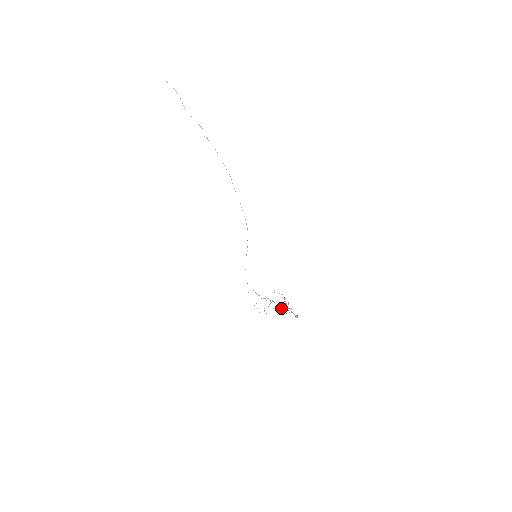
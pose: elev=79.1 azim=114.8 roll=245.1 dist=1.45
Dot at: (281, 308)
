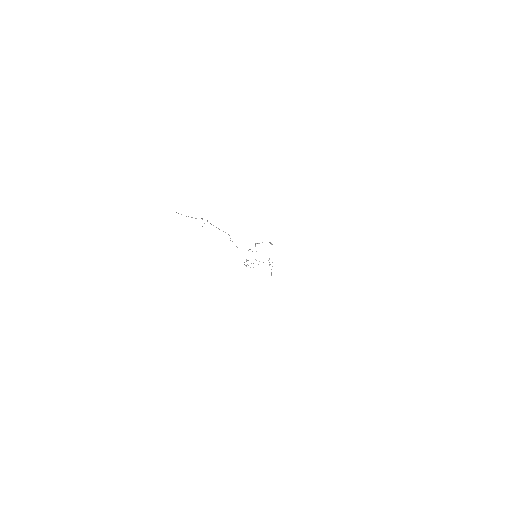
Dot at: occluded
